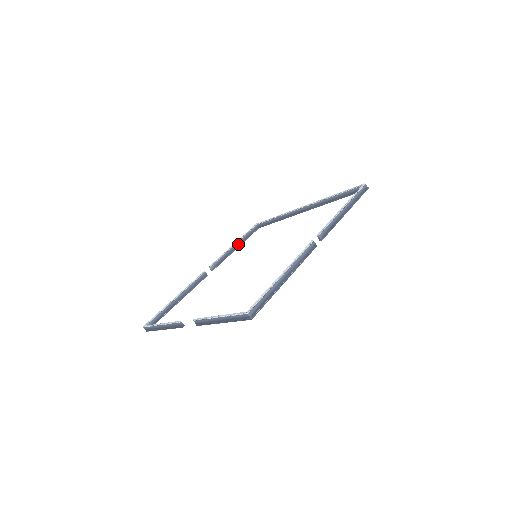
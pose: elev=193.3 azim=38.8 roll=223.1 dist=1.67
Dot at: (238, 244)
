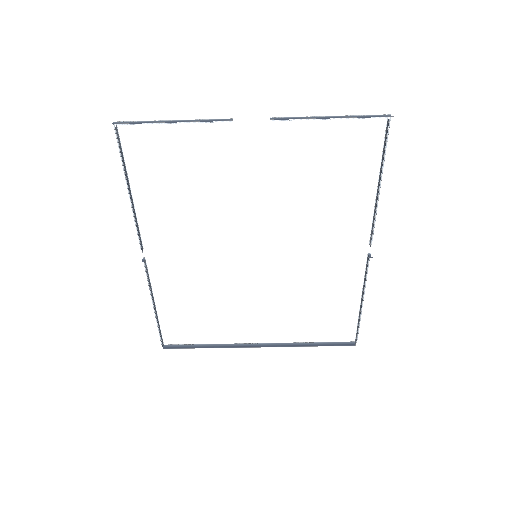
Dot at: (155, 312)
